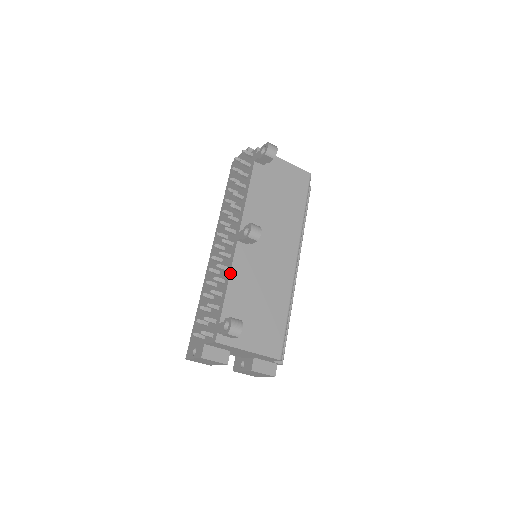
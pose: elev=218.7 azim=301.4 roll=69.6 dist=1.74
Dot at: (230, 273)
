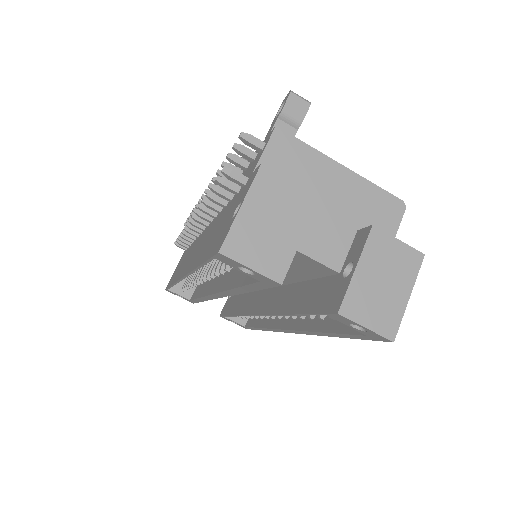
Dot at: occluded
